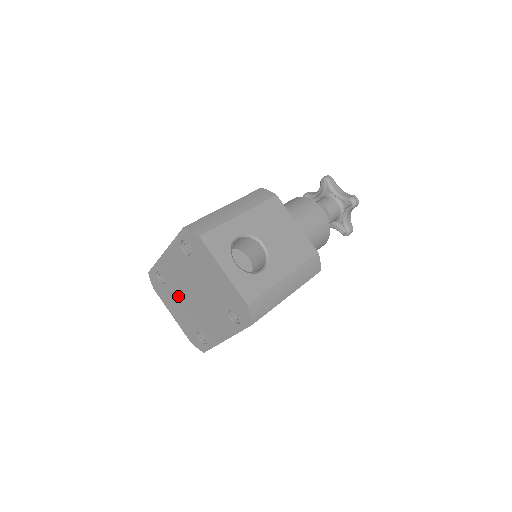
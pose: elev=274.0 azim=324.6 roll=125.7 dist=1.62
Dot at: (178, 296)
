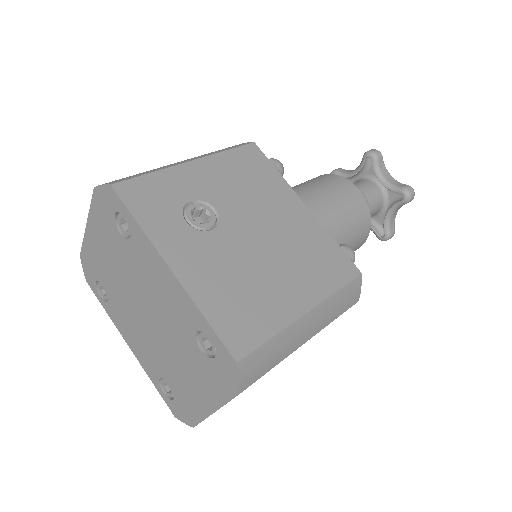
Dot at: (123, 265)
